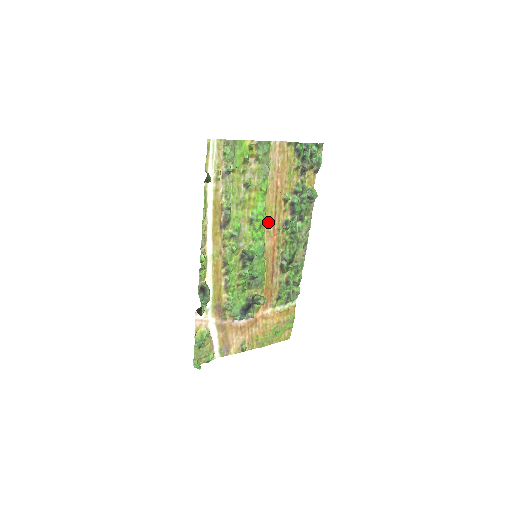
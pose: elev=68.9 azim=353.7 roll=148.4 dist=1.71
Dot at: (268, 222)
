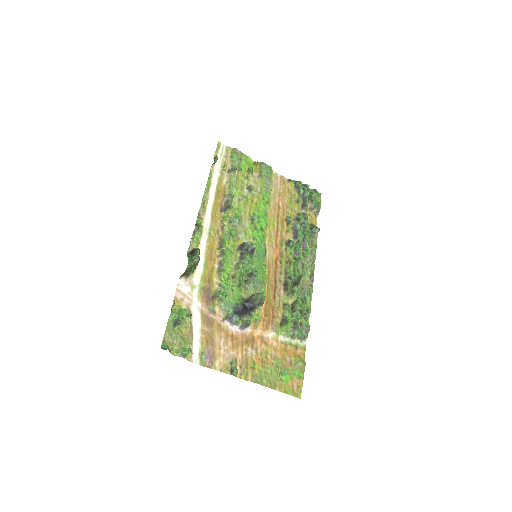
Dot at: (270, 232)
